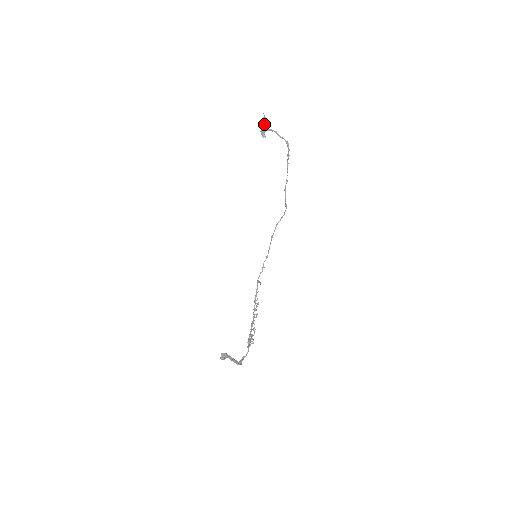
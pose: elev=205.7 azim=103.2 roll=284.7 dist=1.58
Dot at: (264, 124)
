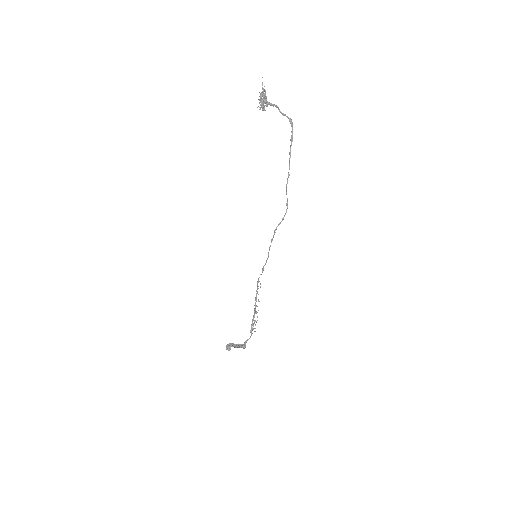
Dot at: (263, 96)
